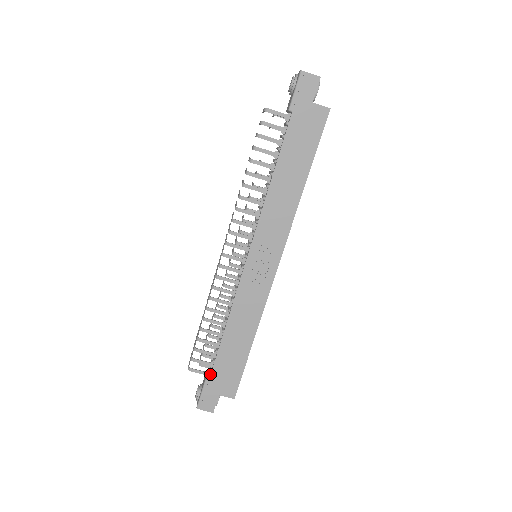
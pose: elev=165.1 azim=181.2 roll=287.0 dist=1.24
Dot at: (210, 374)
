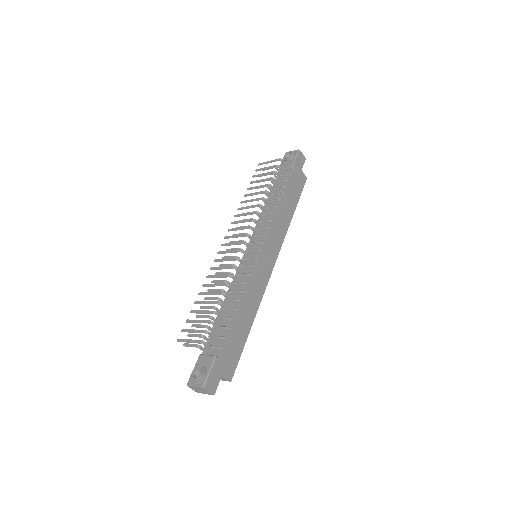
Dot at: (220, 350)
